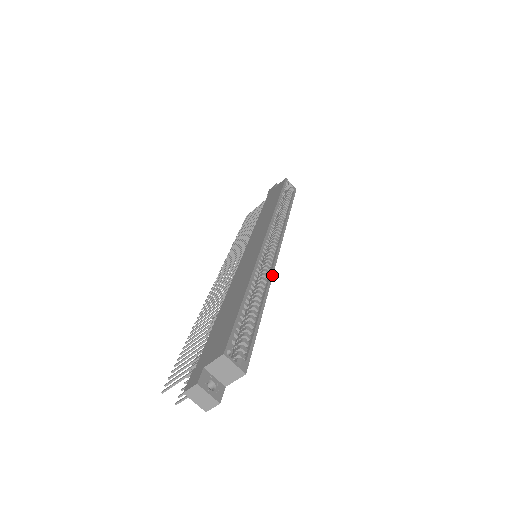
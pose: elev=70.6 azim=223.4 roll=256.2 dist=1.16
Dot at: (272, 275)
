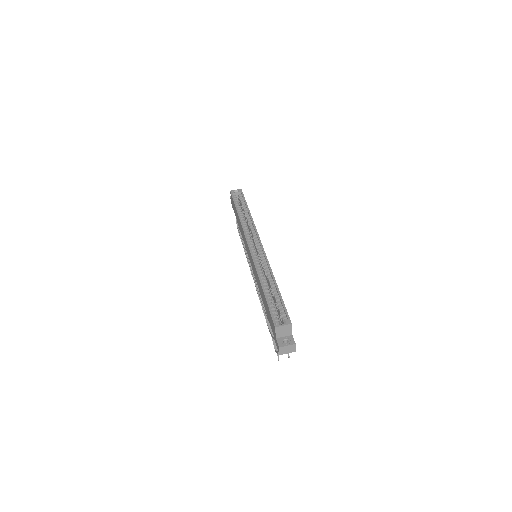
Dot at: (268, 262)
